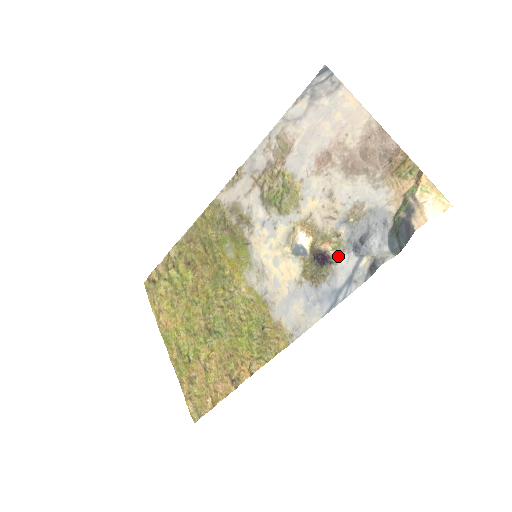
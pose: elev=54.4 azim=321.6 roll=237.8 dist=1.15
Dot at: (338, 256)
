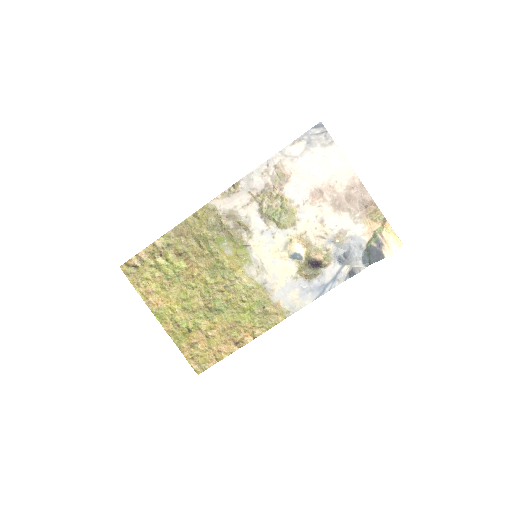
Dot at: (327, 264)
